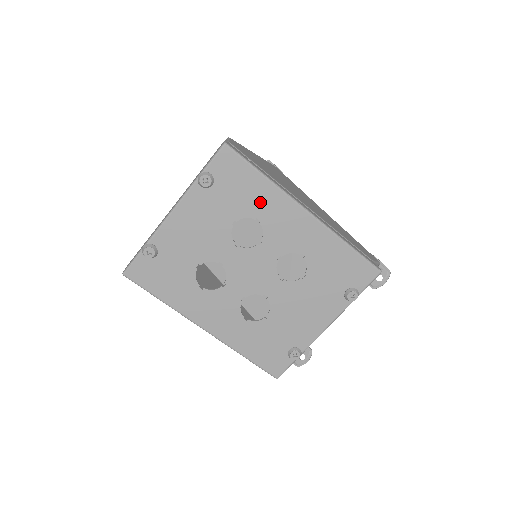
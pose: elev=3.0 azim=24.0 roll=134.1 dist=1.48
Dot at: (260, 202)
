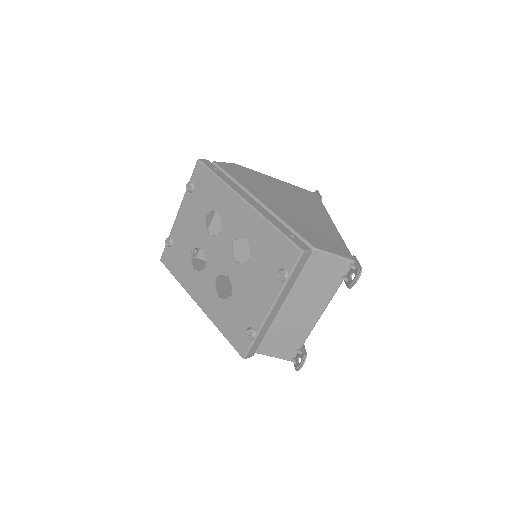
Dot at: (218, 198)
